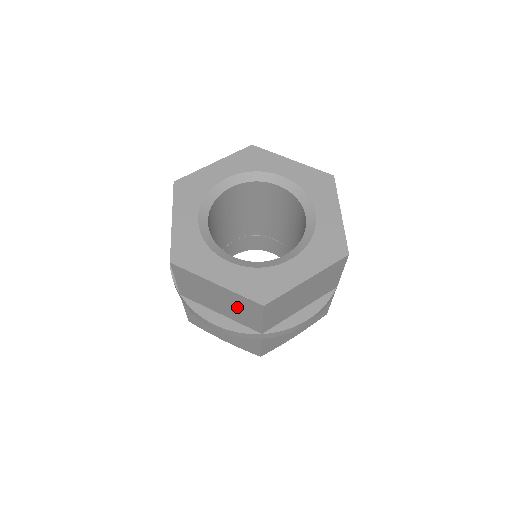
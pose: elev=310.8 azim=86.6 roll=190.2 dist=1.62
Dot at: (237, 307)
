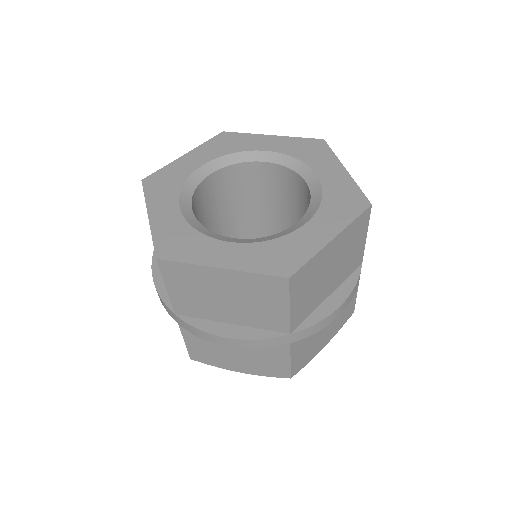
Dot at: (253, 299)
